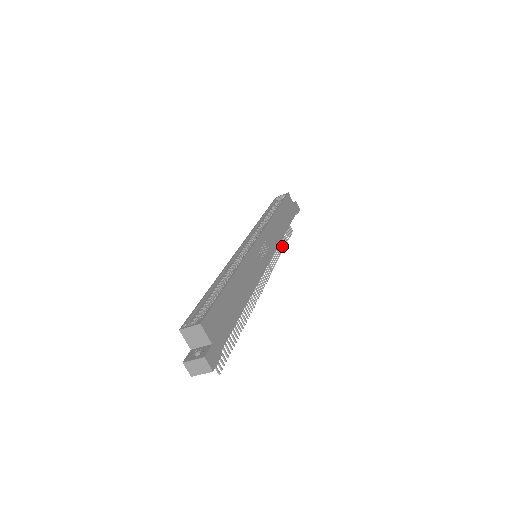
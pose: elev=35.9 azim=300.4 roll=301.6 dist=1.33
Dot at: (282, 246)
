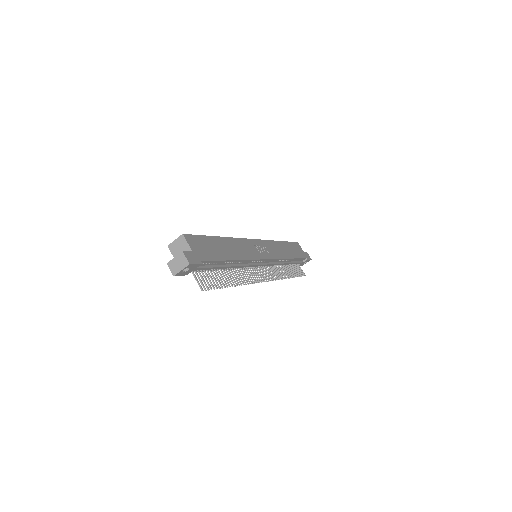
Dot at: (290, 275)
